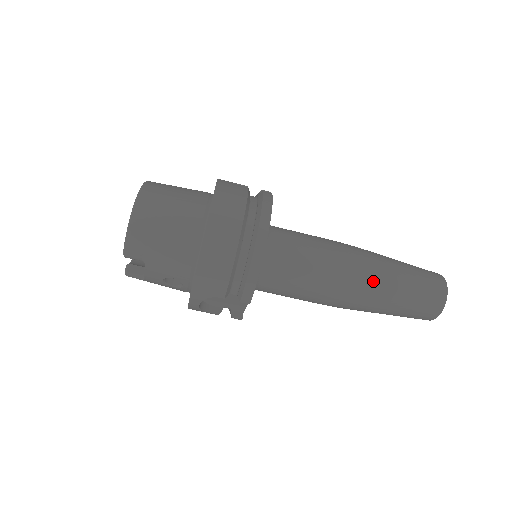
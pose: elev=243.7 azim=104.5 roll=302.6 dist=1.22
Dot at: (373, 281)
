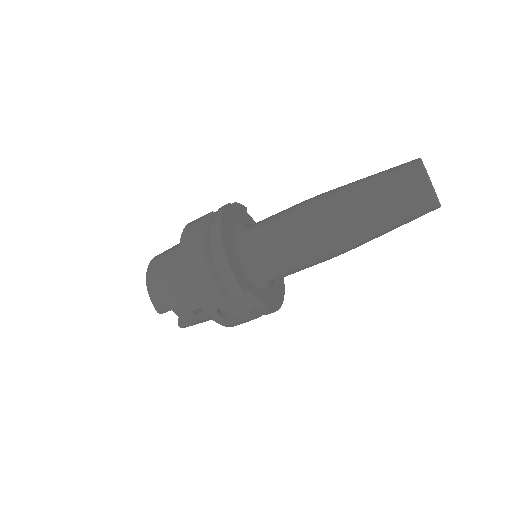
Dot at: (340, 210)
